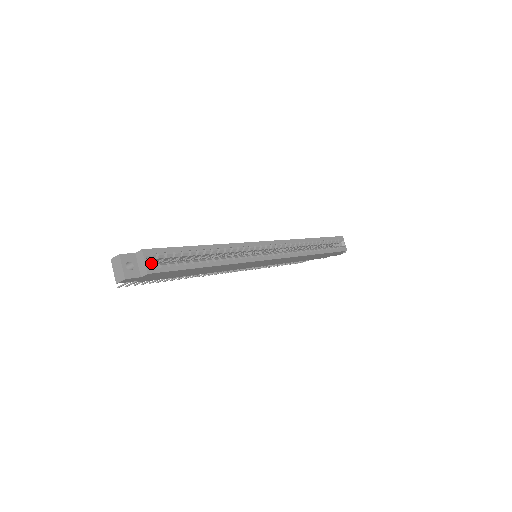
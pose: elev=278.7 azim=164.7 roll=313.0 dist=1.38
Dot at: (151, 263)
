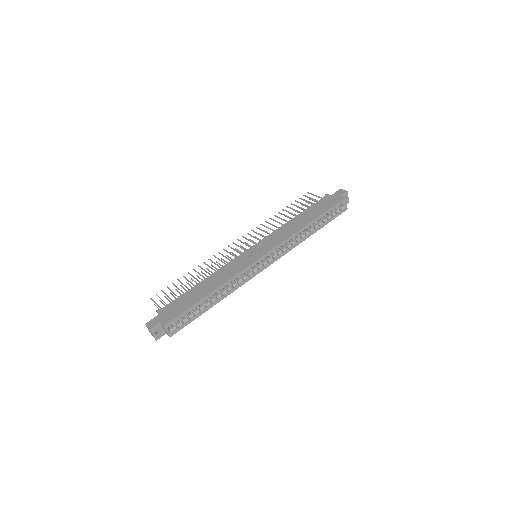
Dot at: occluded
